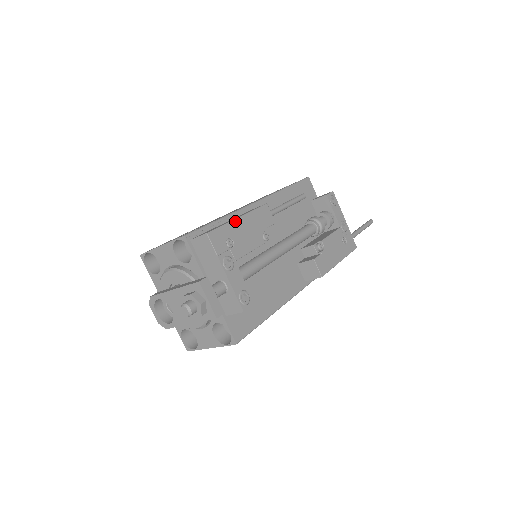
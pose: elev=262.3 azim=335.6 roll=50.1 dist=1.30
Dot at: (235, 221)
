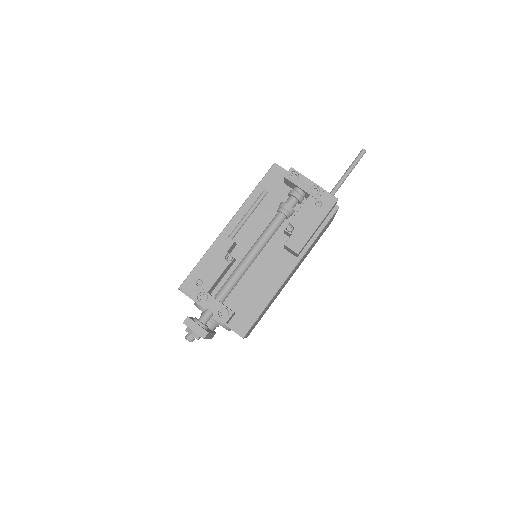
Dot at: (198, 265)
